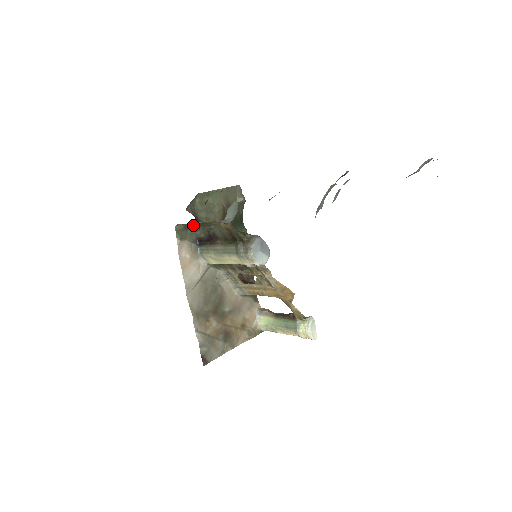
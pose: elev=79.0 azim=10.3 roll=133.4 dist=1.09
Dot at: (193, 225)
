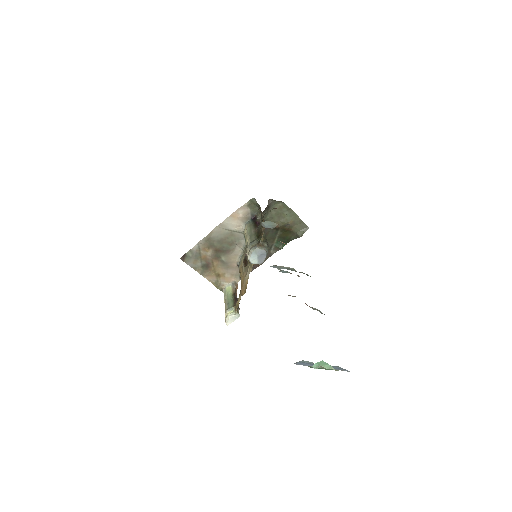
Dot at: (260, 208)
